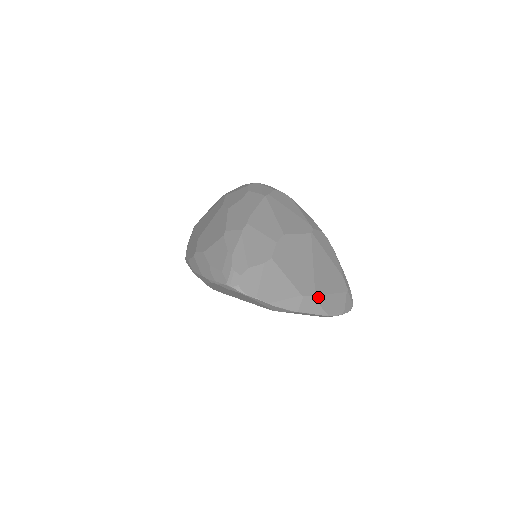
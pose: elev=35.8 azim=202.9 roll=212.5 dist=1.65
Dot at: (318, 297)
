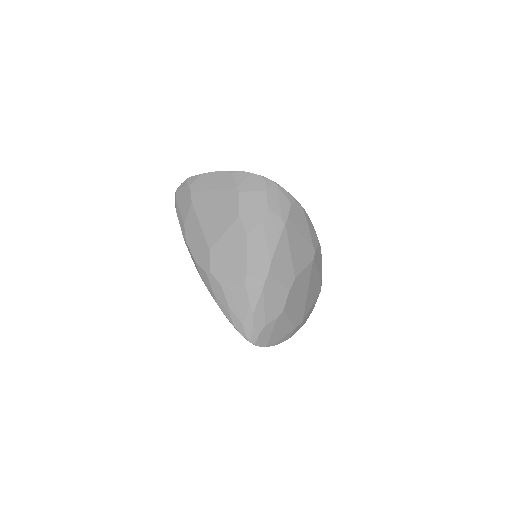
Dot at: occluded
